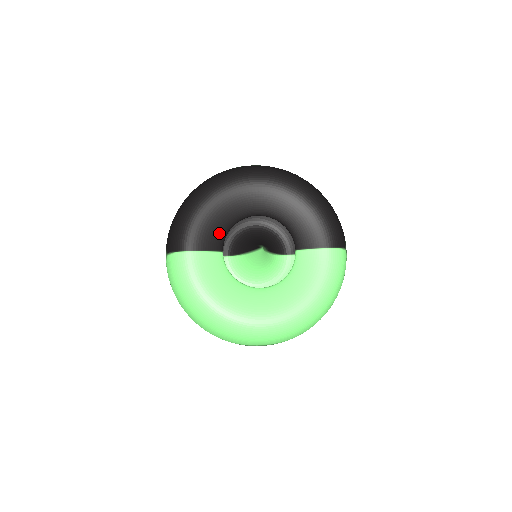
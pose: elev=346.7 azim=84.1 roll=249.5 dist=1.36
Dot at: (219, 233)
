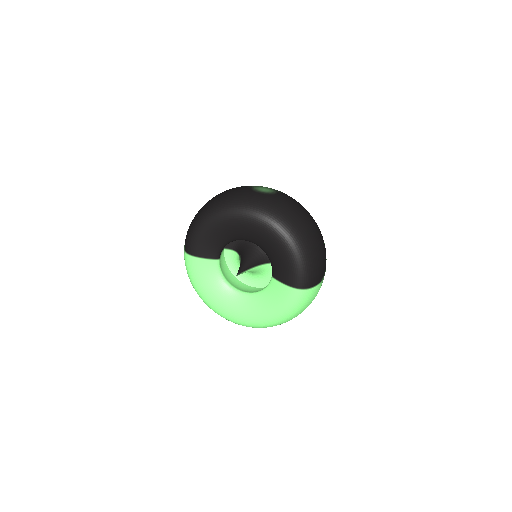
Dot at: (216, 247)
